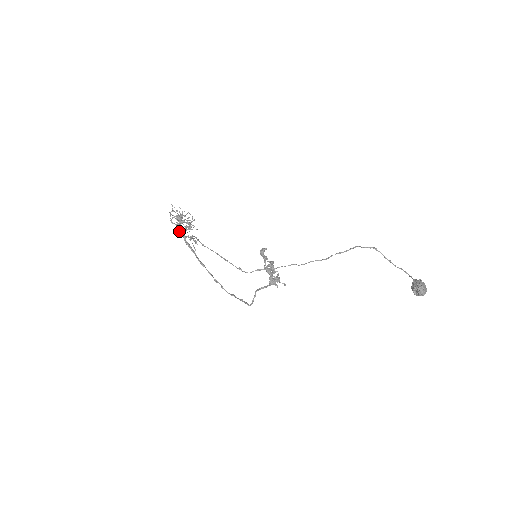
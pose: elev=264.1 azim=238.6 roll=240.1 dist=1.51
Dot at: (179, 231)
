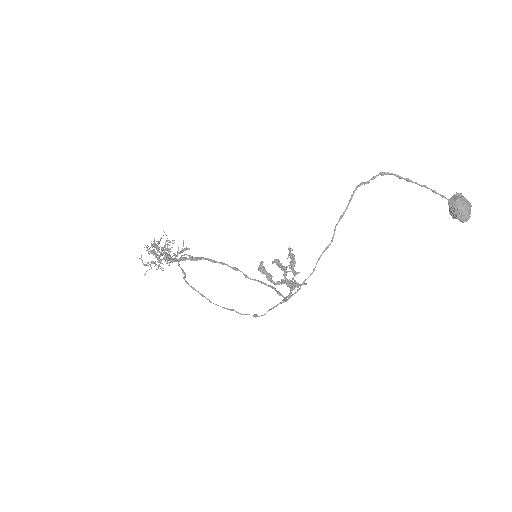
Dot at: (165, 259)
